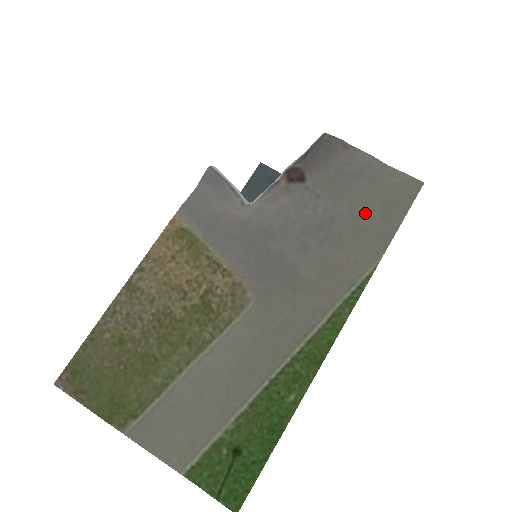
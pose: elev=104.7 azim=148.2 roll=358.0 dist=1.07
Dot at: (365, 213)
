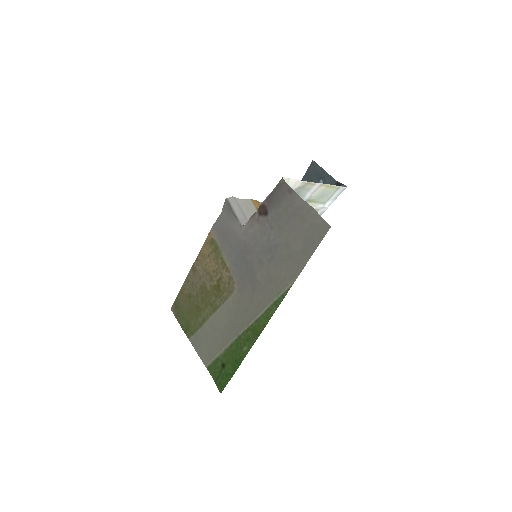
Dot at: (294, 244)
